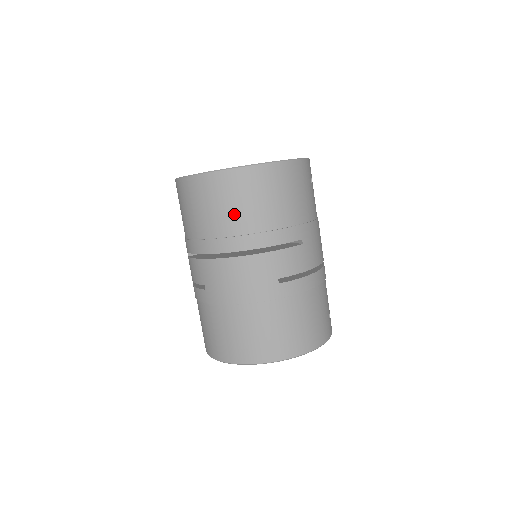
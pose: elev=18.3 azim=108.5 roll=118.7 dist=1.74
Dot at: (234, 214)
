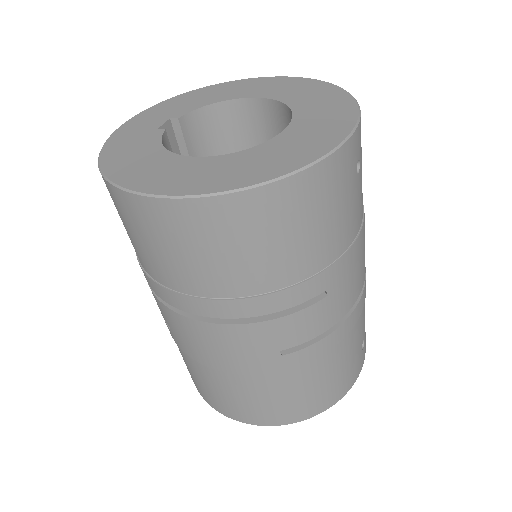
Dot at: (198, 269)
